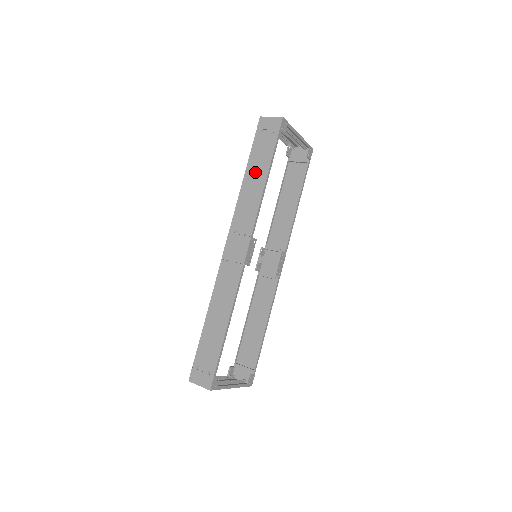
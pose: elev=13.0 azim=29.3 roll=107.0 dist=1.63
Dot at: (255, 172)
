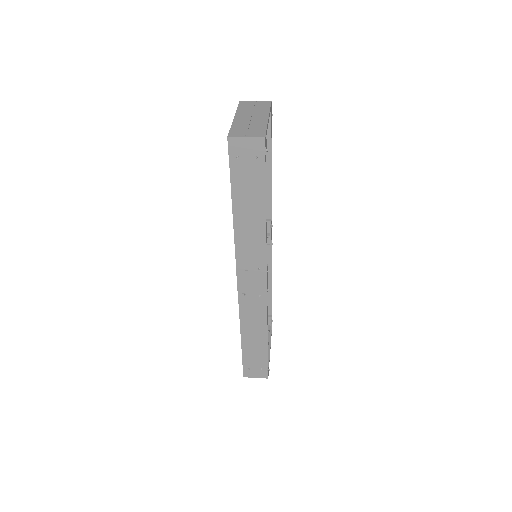
Dot at: (247, 208)
